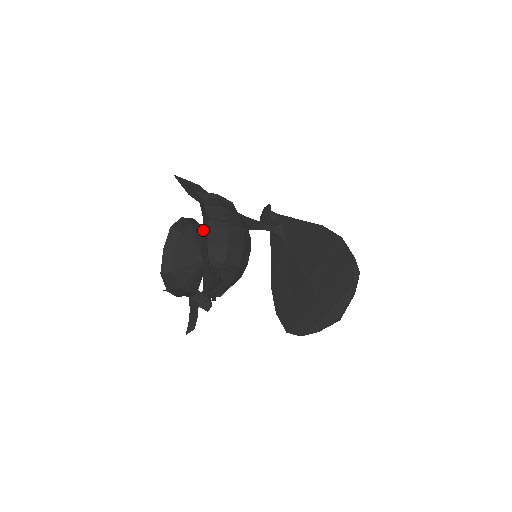
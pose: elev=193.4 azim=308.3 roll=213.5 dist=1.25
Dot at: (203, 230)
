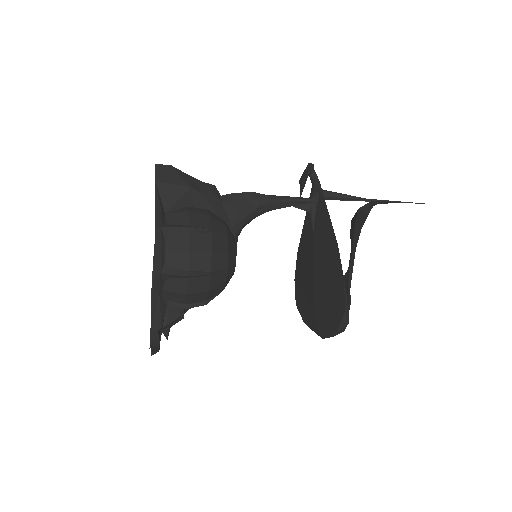
Dot at: (155, 286)
